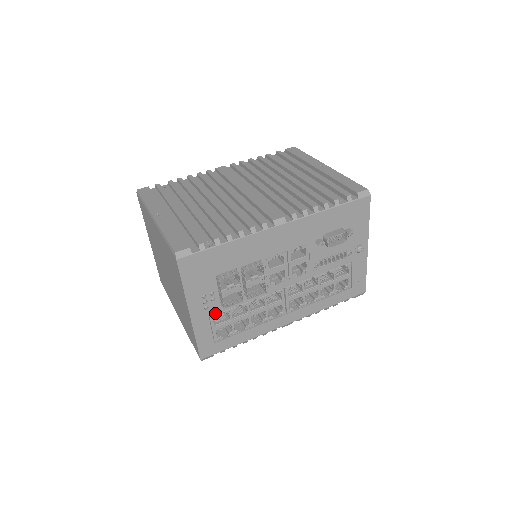
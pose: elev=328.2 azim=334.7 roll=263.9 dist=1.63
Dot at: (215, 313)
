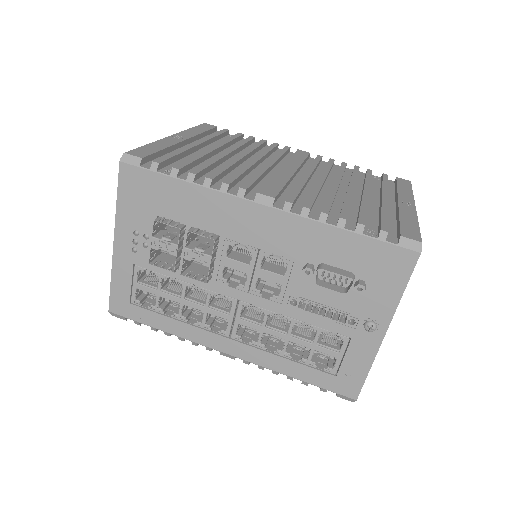
Dot at: (142, 265)
